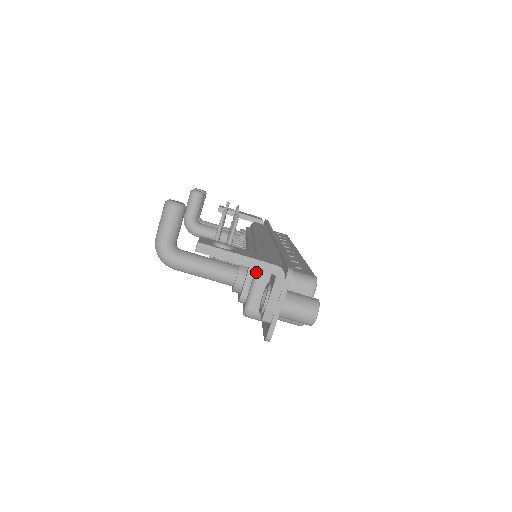
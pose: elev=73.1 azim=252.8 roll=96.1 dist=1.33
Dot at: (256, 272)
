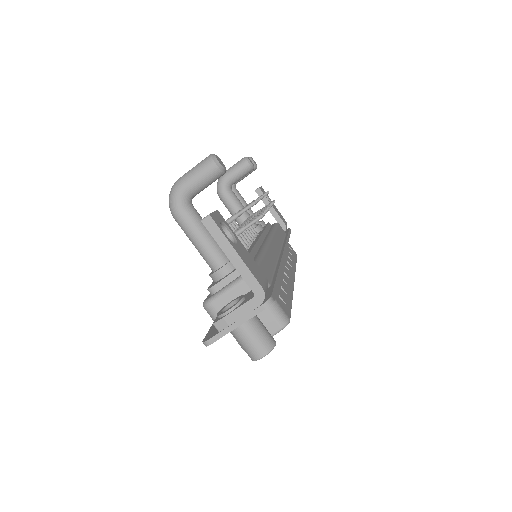
Dot at: occluded
